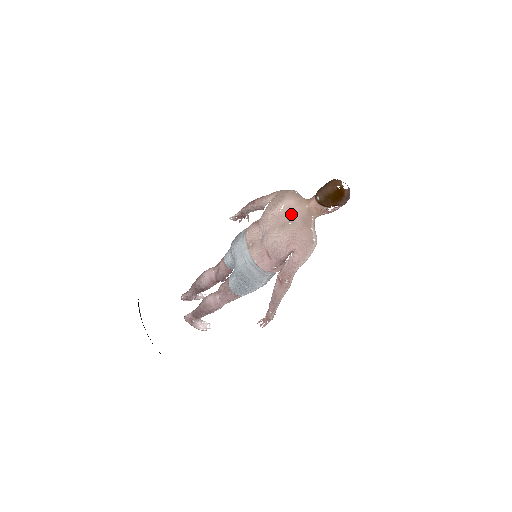
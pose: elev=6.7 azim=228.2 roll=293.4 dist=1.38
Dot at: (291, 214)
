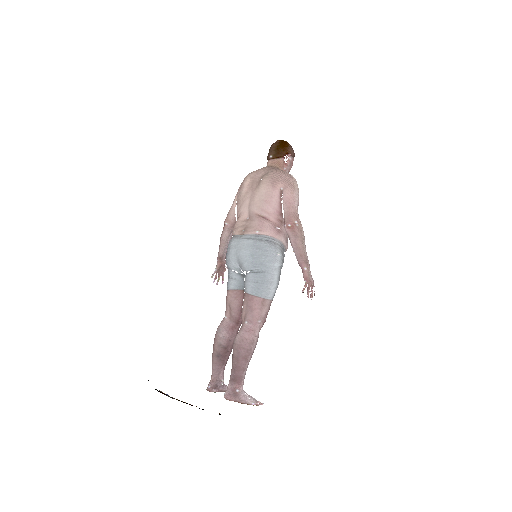
Dot at: (259, 175)
